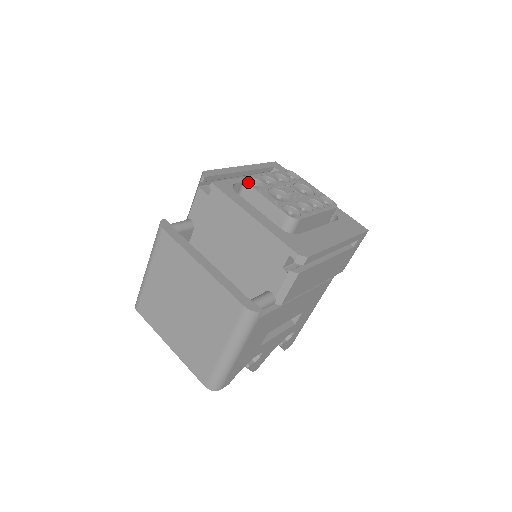
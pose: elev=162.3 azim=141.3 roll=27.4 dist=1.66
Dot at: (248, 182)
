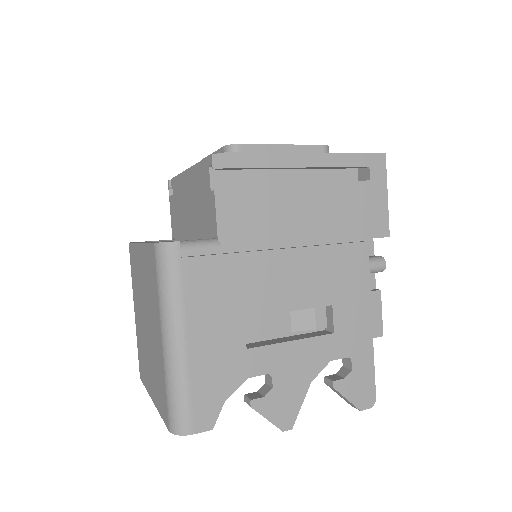
Dot at: occluded
